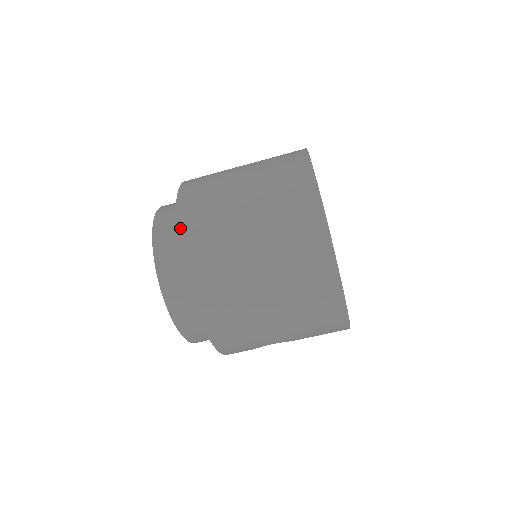
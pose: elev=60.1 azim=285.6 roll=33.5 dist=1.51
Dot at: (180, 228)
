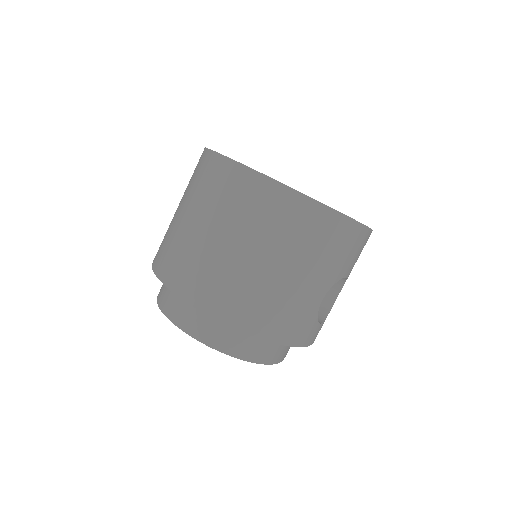
Dot at: (164, 281)
